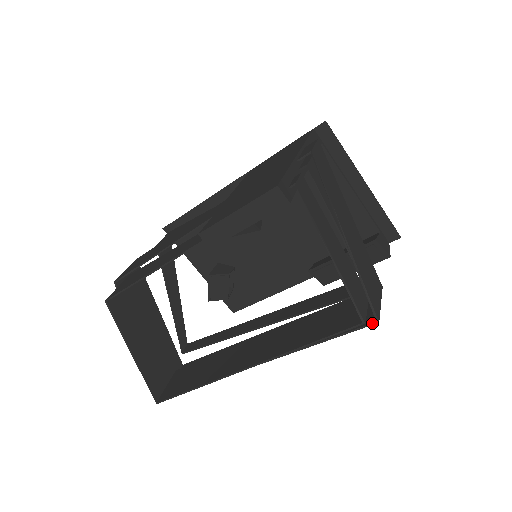
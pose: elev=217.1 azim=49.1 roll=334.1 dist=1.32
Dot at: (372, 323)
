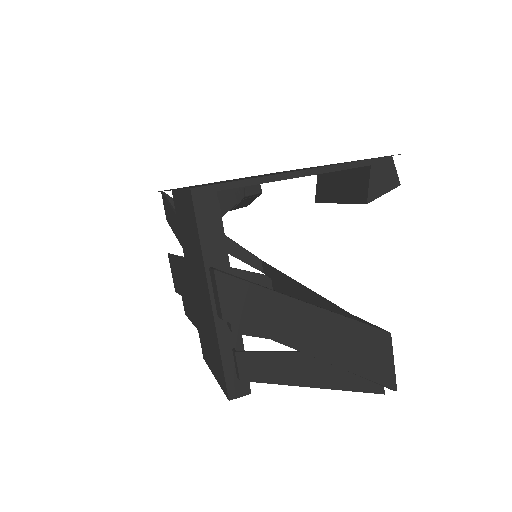
Dot at: (391, 389)
